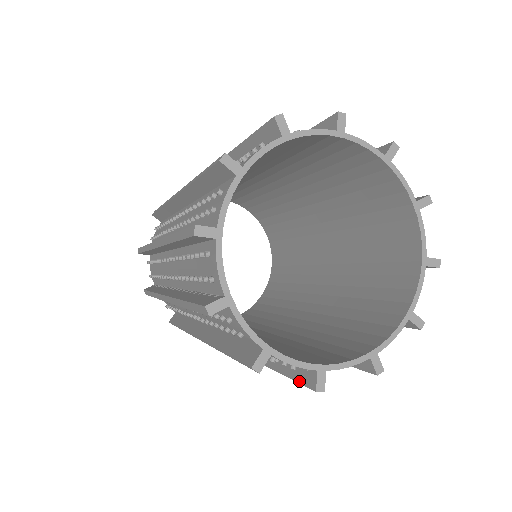
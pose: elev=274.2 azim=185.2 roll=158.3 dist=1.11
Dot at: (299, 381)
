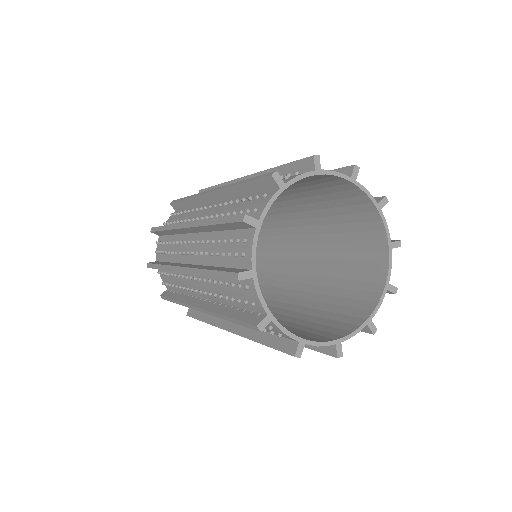
Dot at: (245, 321)
